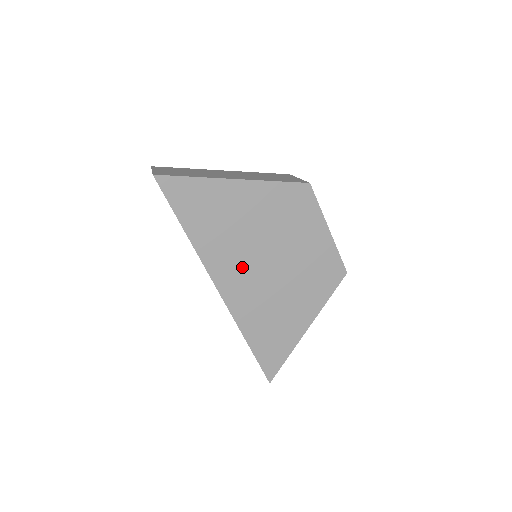
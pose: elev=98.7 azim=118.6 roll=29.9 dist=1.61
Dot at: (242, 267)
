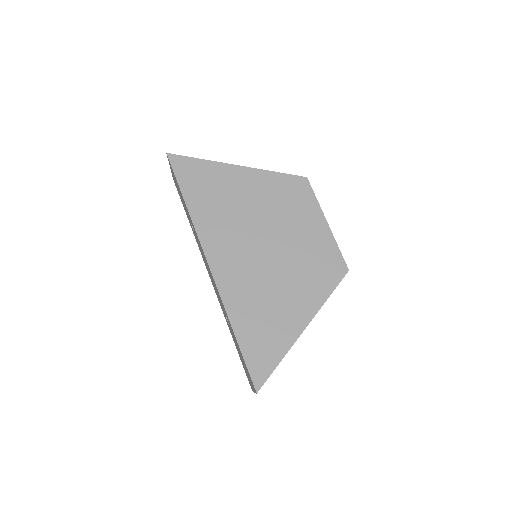
Dot at: (236, 245)
